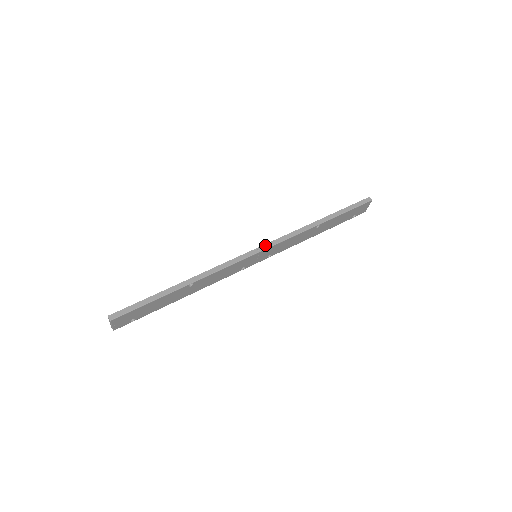
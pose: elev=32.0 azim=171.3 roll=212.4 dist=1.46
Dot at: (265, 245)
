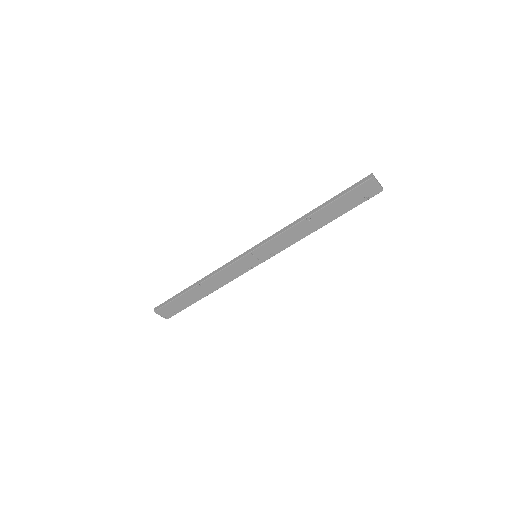
Dot at: (256, 245)
